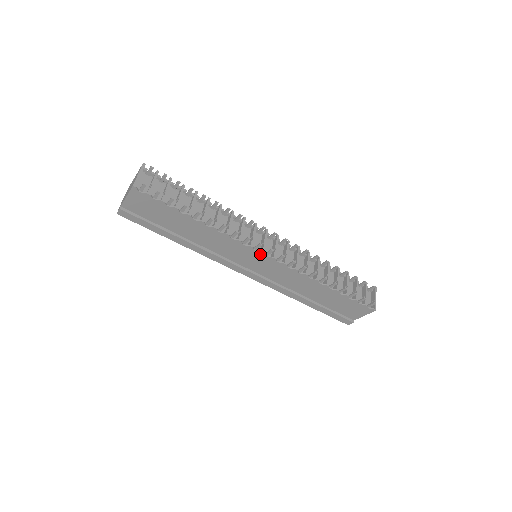
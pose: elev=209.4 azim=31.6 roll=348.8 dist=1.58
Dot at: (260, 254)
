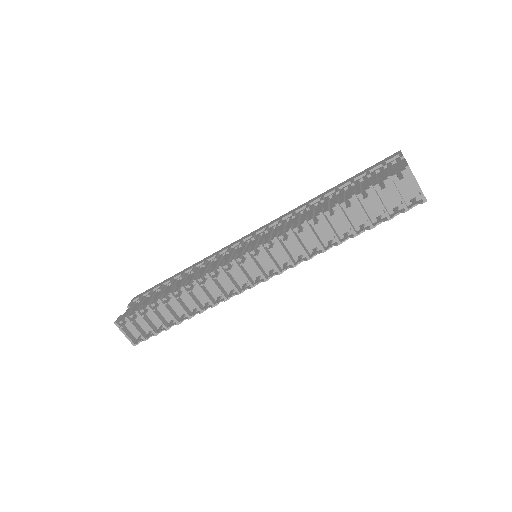
Dot at: (253, 285)
